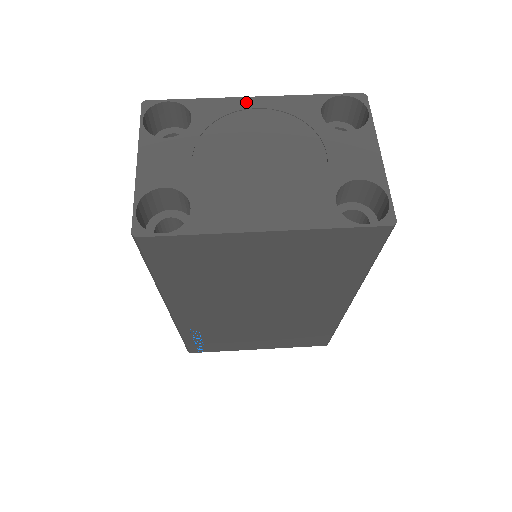
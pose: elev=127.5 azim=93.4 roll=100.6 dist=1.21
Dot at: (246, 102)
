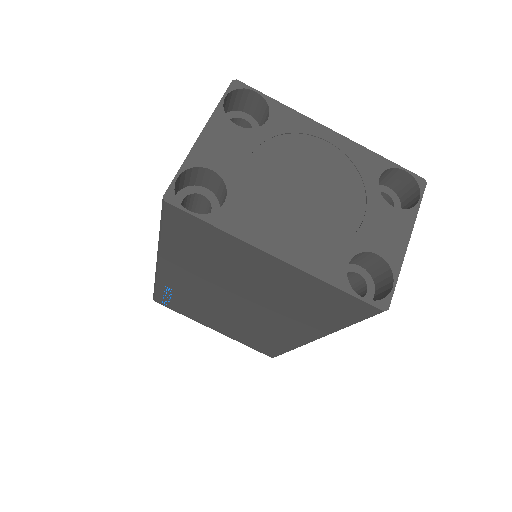
Dot at: (322, 131)
